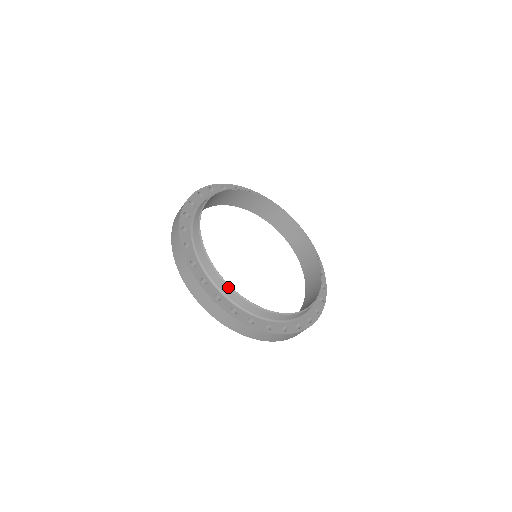
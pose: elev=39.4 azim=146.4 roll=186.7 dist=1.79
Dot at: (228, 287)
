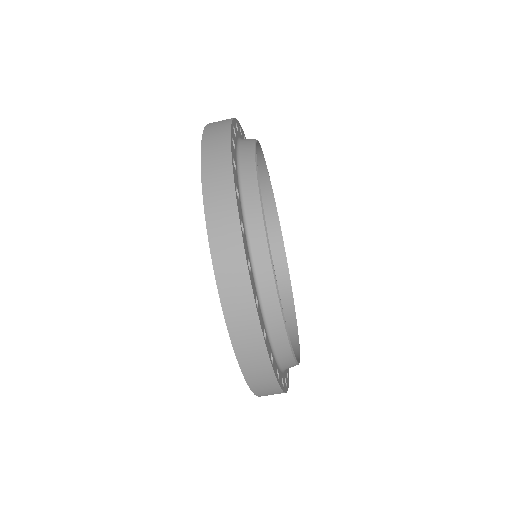
Dot at: (255, 173)
